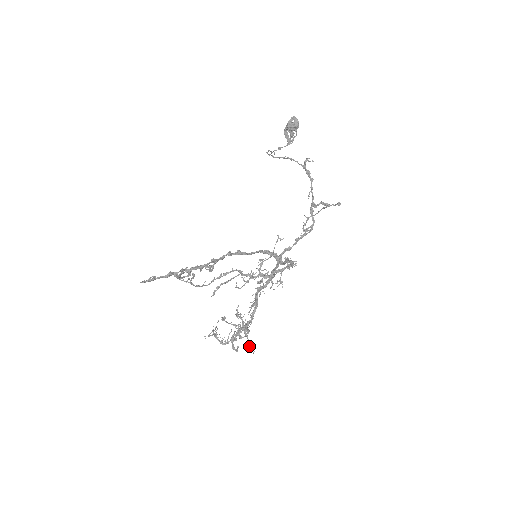
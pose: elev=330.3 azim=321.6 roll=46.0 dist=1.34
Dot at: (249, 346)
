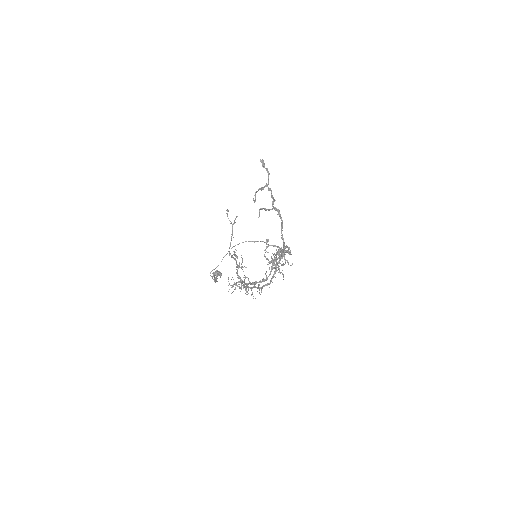
Dot at: (282, 270)
